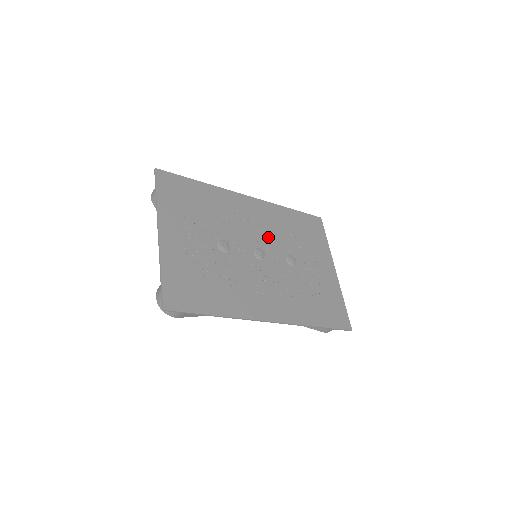
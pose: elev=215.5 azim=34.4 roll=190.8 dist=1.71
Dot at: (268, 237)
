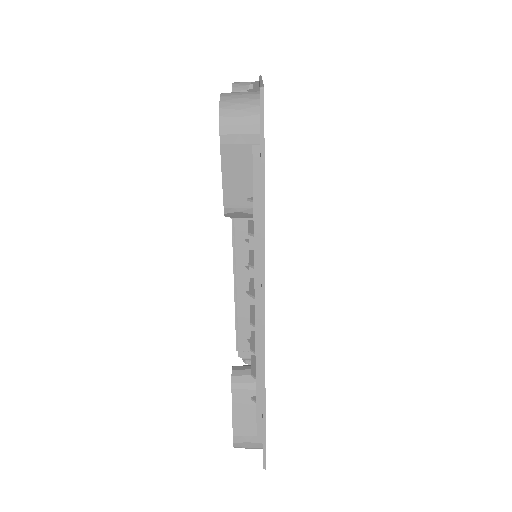
Dot at: occluded
